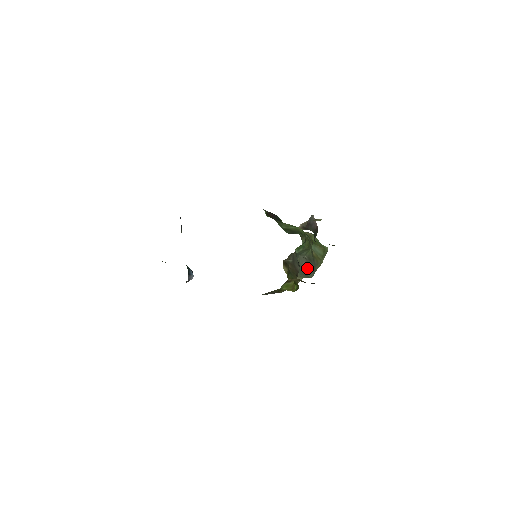
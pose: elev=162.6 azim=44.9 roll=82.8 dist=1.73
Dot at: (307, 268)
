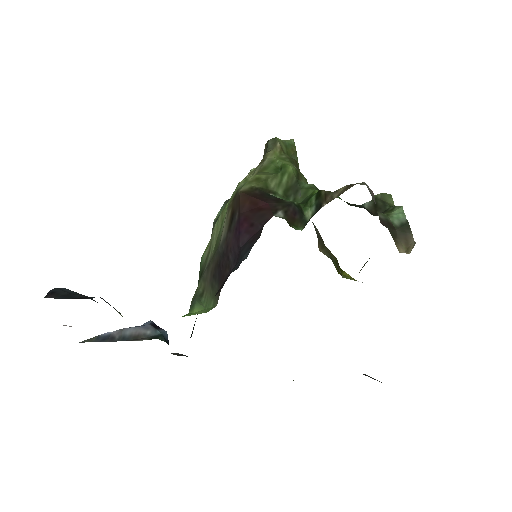
Dot at: occluded
